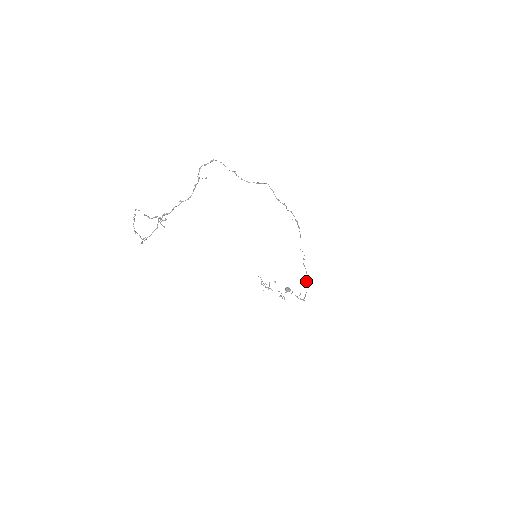
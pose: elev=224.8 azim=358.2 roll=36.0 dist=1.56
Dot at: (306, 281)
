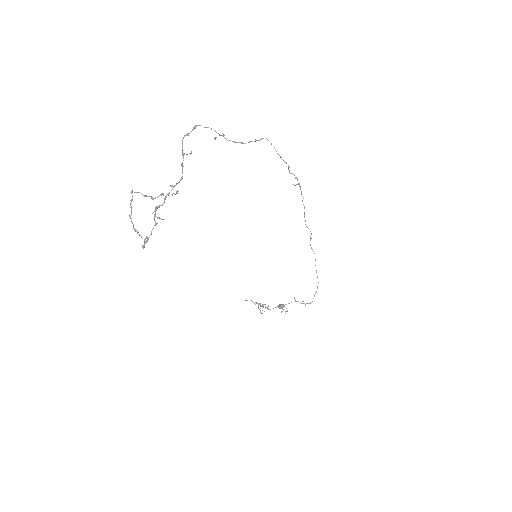
Dot at: occluded
